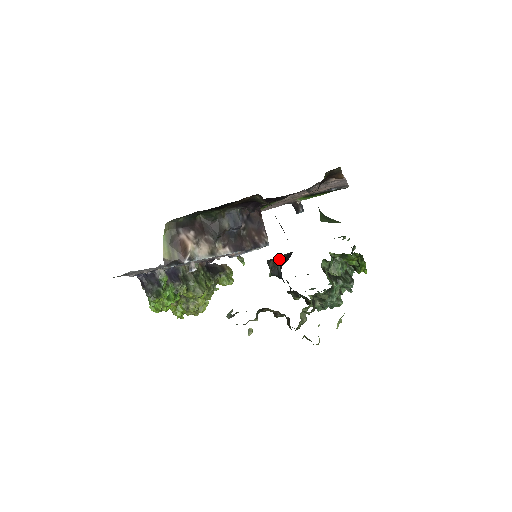
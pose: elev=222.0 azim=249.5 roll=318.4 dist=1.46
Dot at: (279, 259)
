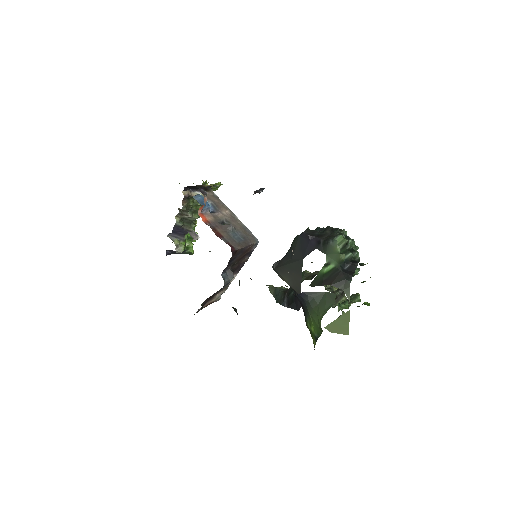
Dot at: occluded
